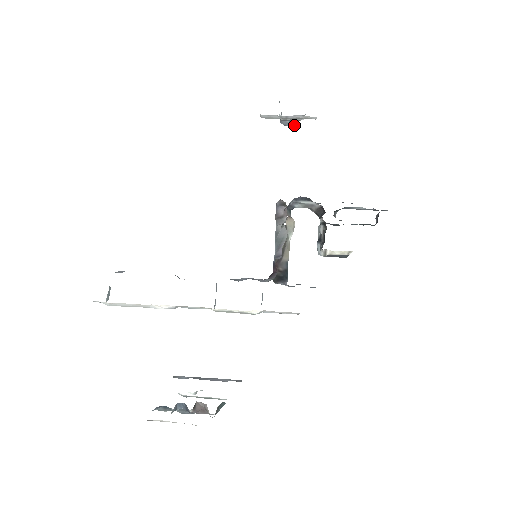
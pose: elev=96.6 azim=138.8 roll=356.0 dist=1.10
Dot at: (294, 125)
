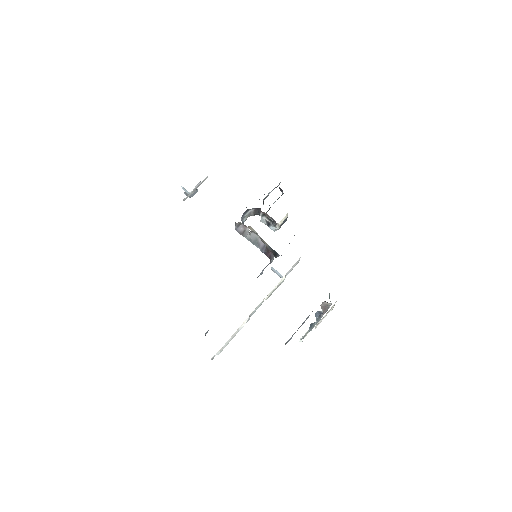
Dot at: occluded
